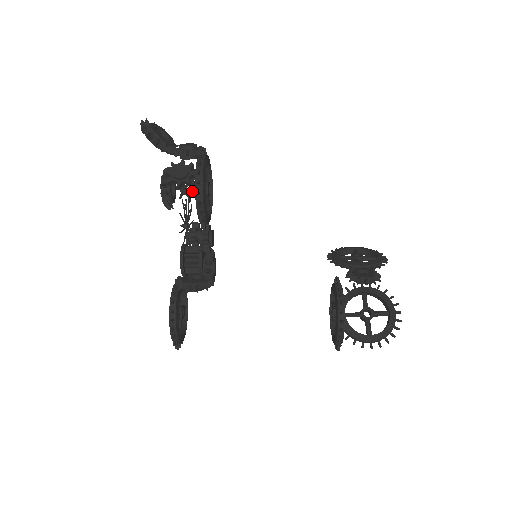
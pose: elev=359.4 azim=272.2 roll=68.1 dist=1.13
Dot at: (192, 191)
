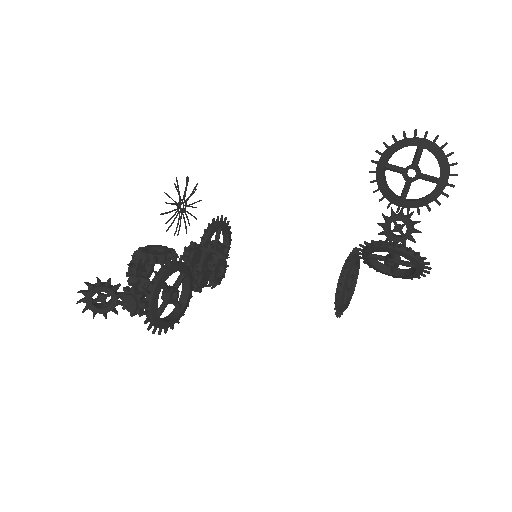
Dot at: occluded
